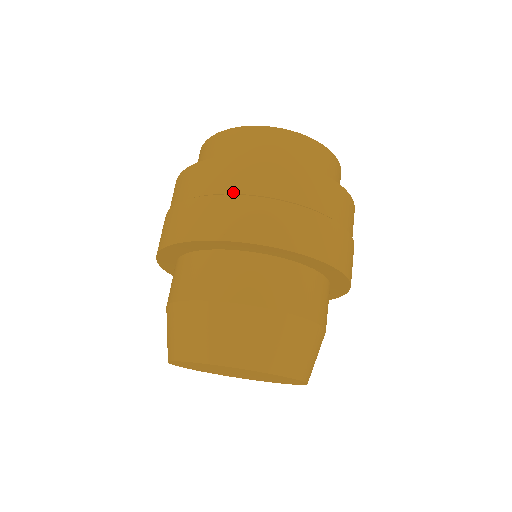
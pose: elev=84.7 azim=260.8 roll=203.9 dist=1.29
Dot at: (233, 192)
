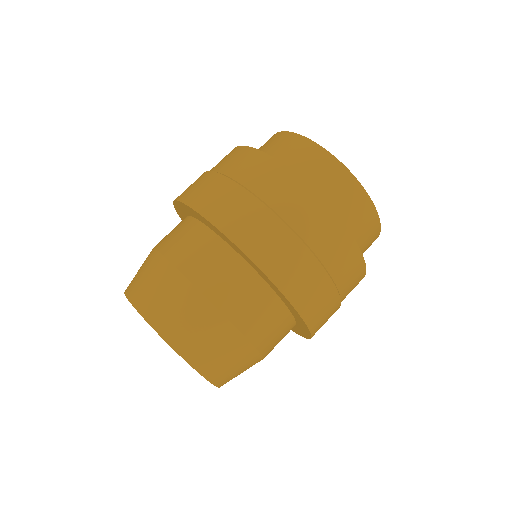
Dot at: (242, 183)
